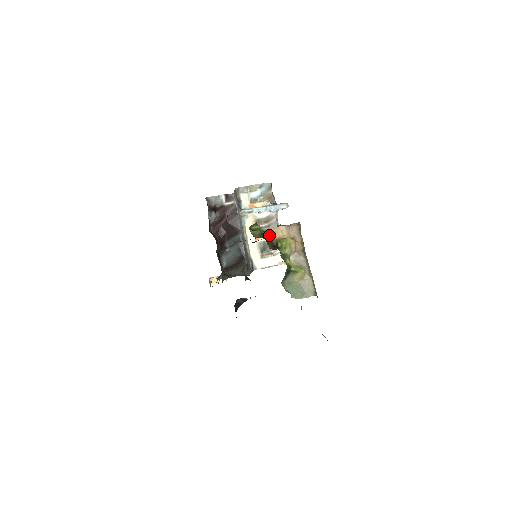
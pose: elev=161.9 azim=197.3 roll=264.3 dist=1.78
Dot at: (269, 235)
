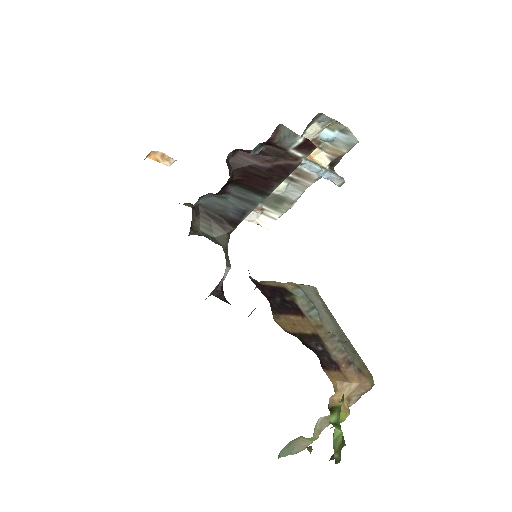
Dot at: (334, 394)
